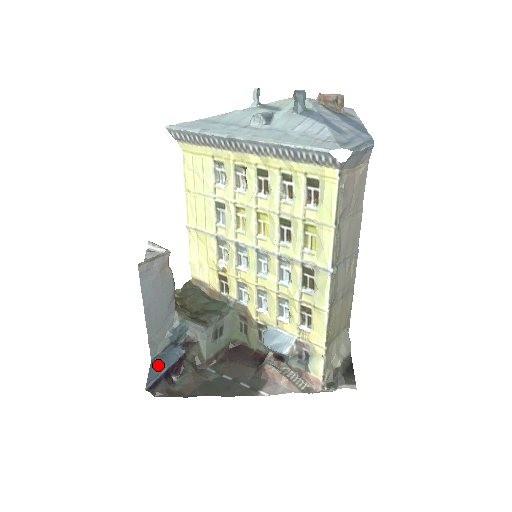
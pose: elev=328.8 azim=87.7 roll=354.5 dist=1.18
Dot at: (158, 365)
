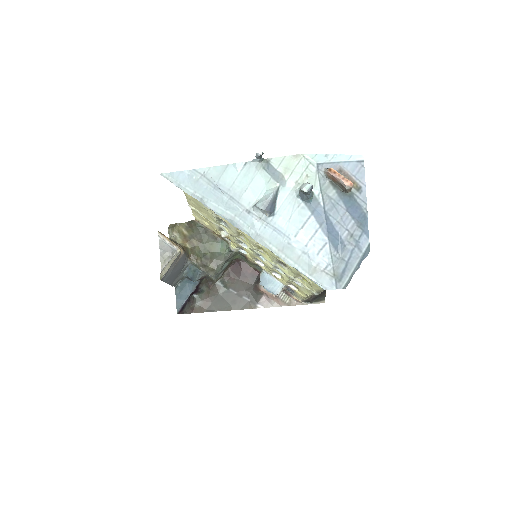
Dot at: (182, 293)
